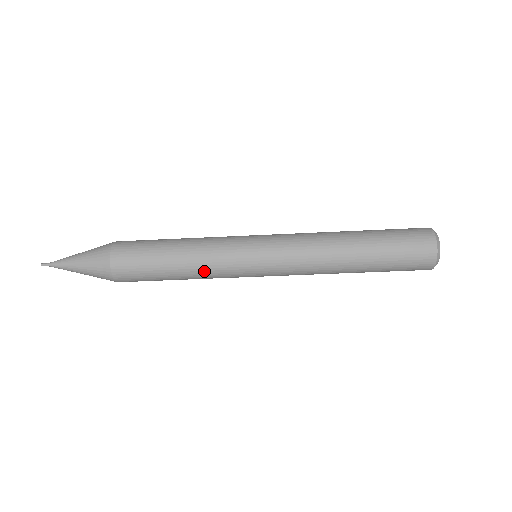
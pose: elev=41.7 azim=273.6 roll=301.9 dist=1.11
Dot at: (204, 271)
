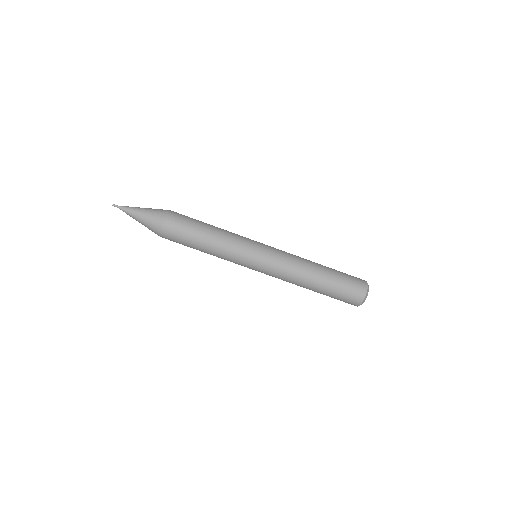
Dot at: (226, 240)
